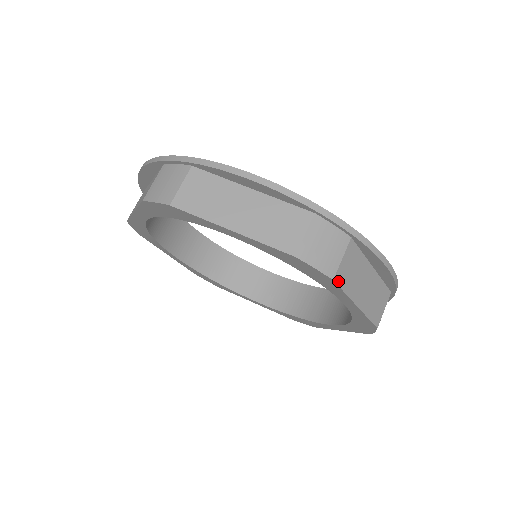
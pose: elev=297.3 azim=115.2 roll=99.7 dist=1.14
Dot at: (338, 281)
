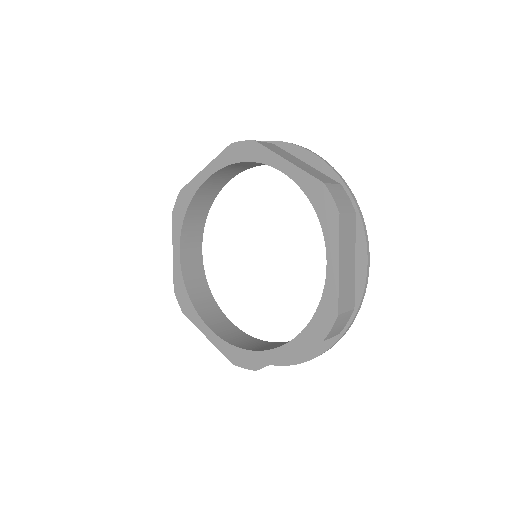
Dot at: (340, 221)
